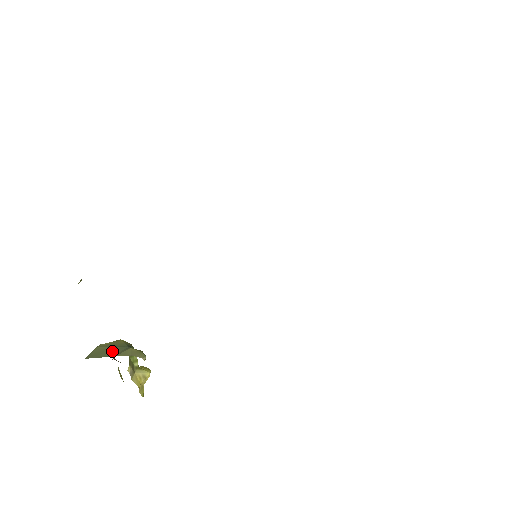
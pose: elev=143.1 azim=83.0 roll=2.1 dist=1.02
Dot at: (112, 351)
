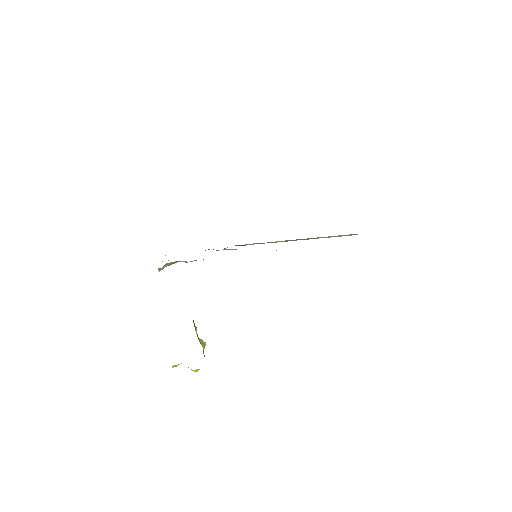
Dot at: occluded
